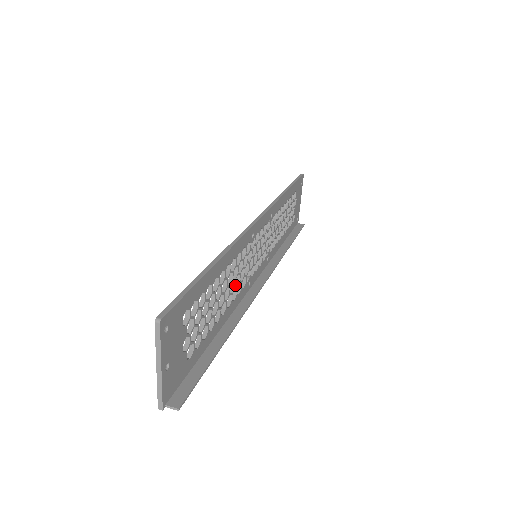
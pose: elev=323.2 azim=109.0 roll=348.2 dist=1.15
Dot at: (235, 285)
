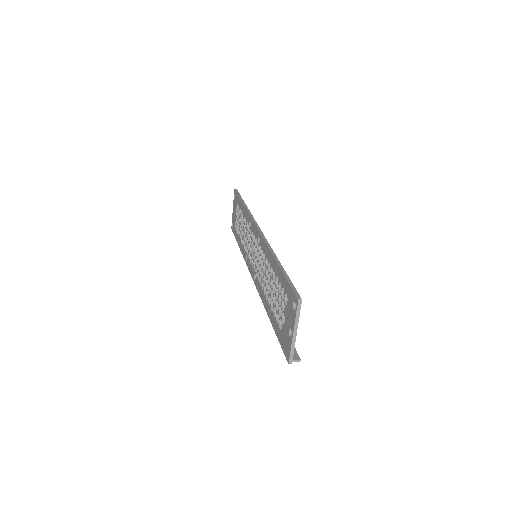
Dot at: occluded
